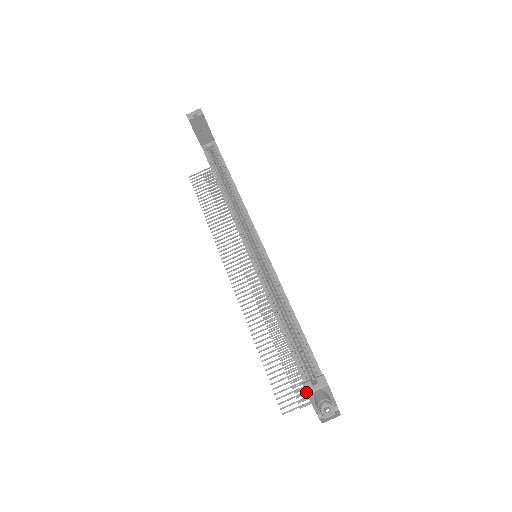
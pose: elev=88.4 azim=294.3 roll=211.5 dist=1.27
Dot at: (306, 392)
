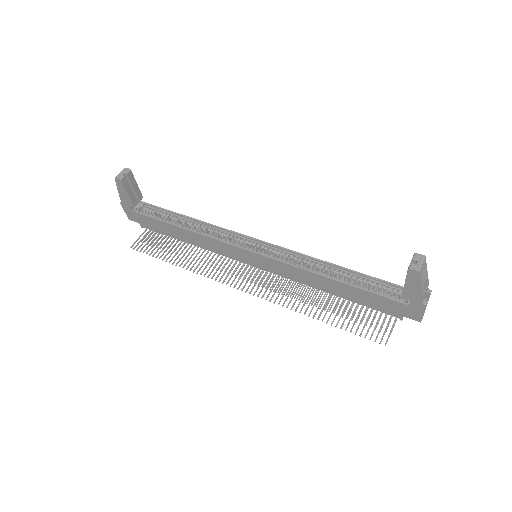
Dot at: (417, 270)
